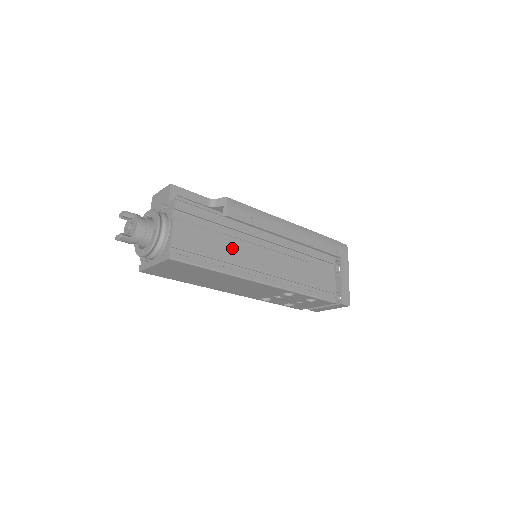
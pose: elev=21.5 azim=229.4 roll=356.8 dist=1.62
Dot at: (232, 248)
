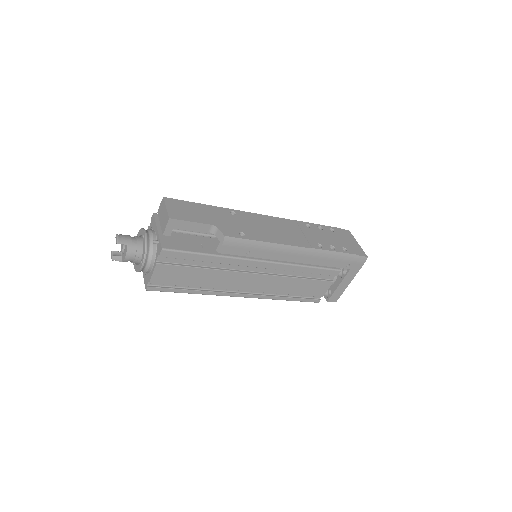
Dot at: (214, 278)
